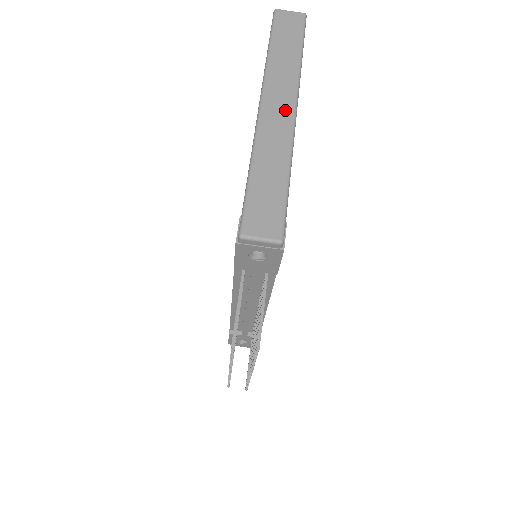
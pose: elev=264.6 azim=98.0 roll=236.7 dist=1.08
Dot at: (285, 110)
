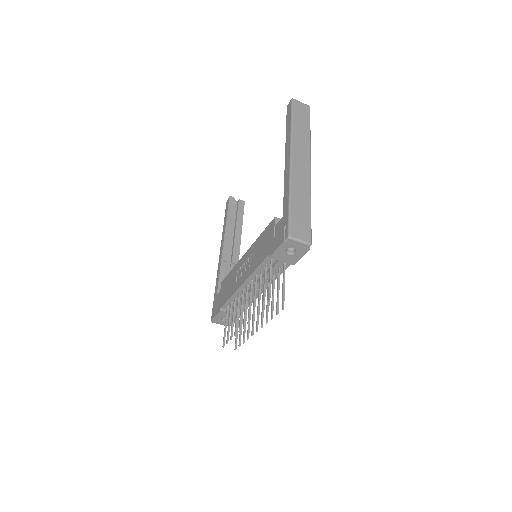
Dot at: (305, 166)
